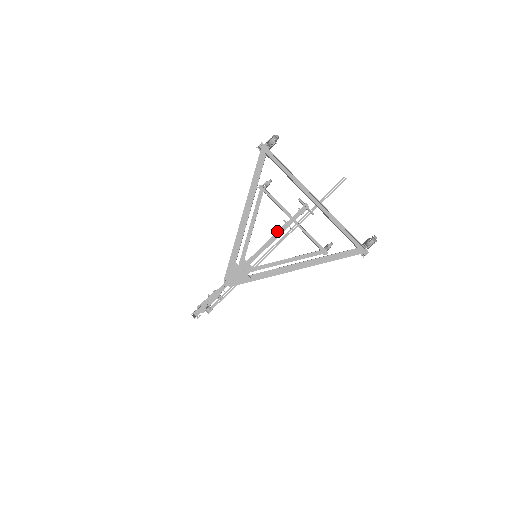
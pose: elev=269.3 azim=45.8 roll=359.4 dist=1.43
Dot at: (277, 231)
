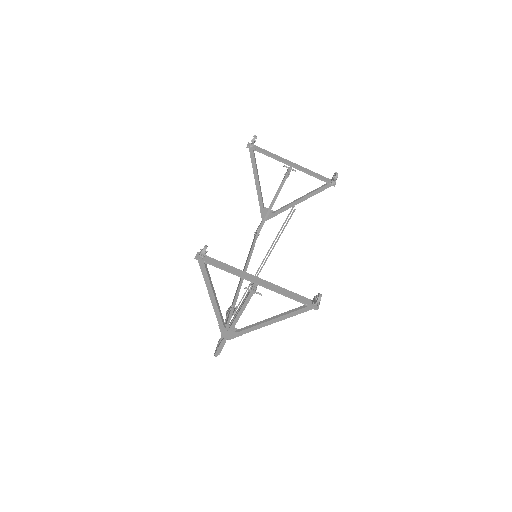
Dot at: (241, 306)
